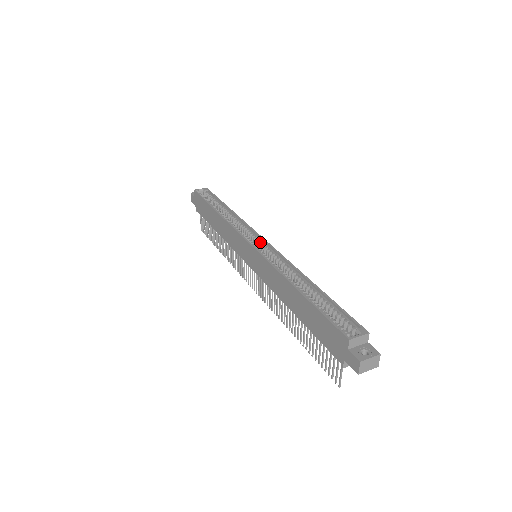
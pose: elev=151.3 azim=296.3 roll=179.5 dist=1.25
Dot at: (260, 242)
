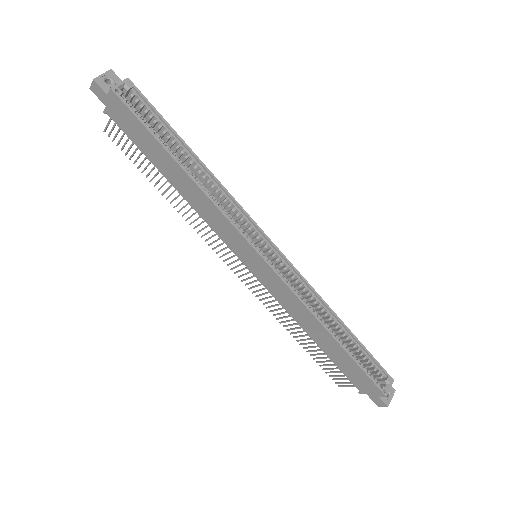
Dot at: (267, 246)
